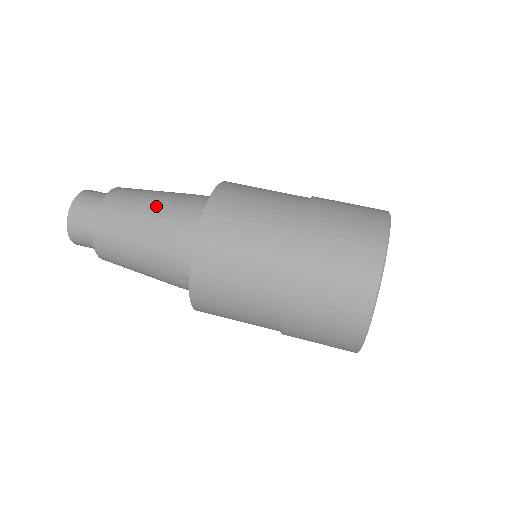
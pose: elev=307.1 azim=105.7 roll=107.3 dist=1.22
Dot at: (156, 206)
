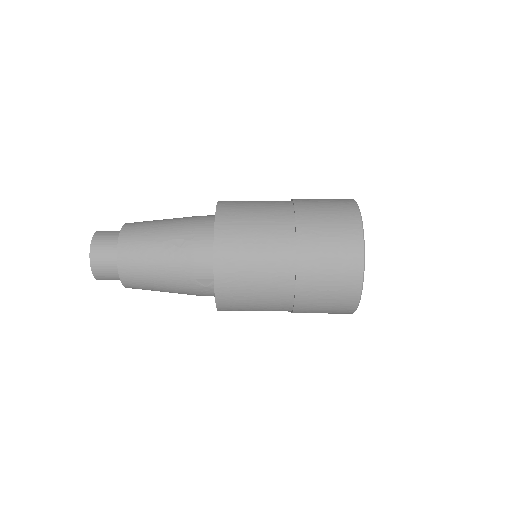
Dot at: (170, 227)
